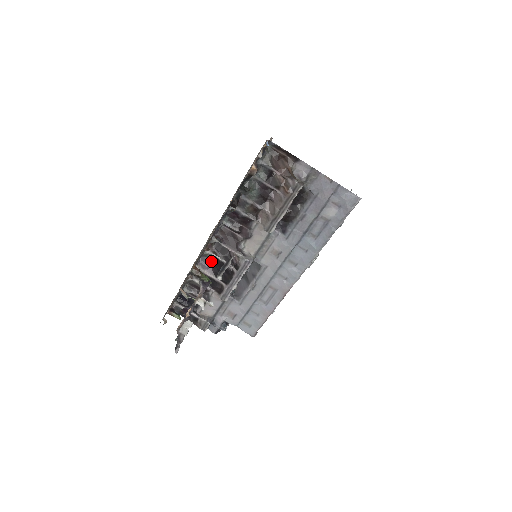
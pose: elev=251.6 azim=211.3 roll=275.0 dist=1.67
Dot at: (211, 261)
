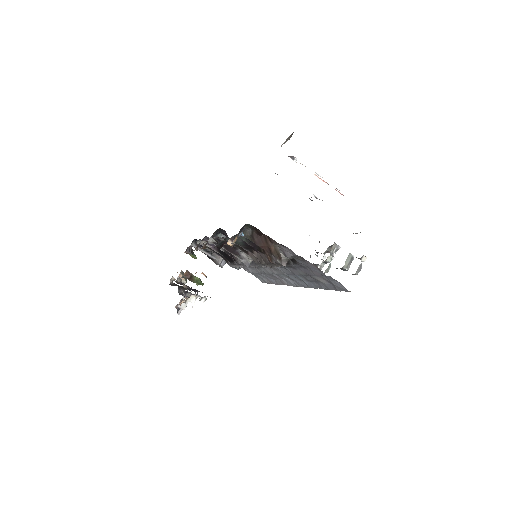
Dot at: (215, 242)
